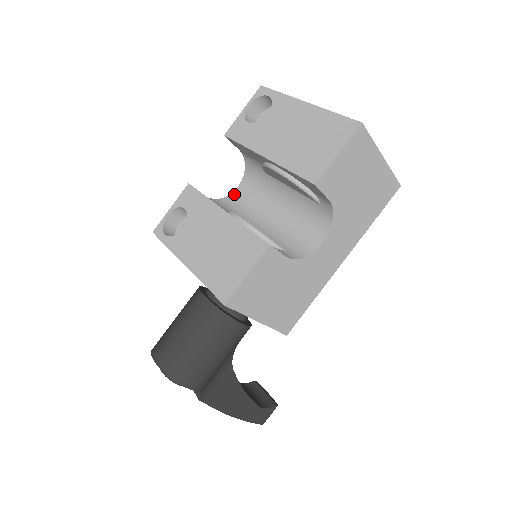
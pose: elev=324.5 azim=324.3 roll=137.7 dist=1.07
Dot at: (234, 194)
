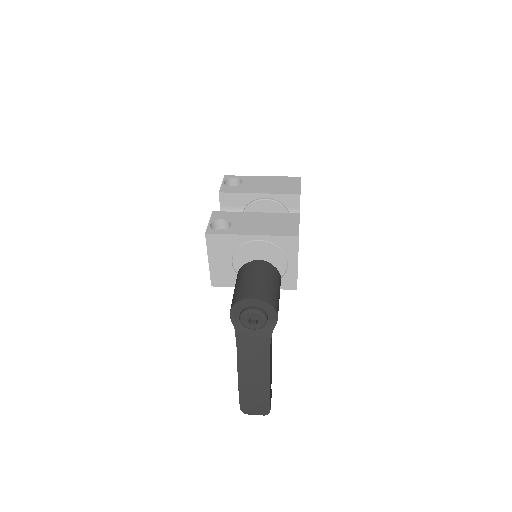
Dot at: occluded
